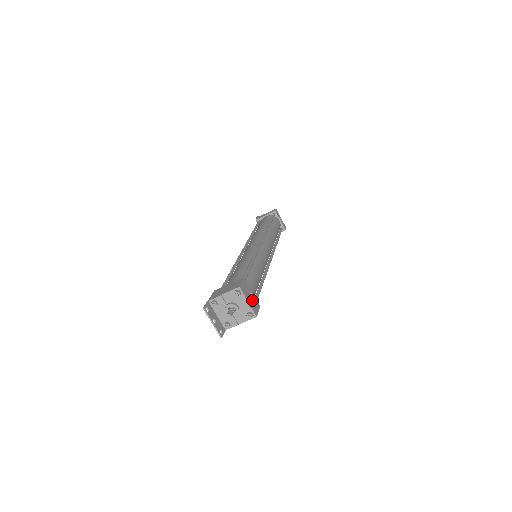
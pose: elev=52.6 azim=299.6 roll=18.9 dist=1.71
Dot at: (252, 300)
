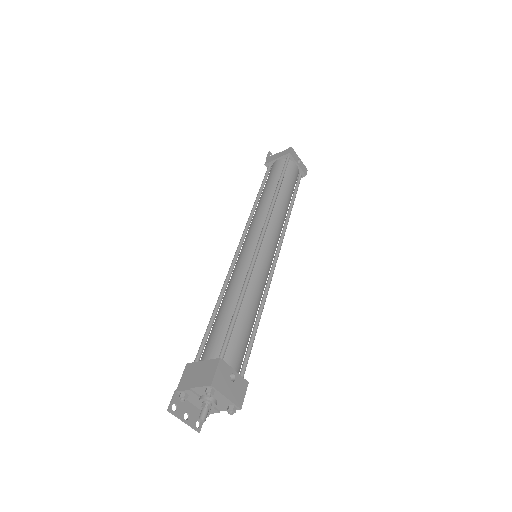
Dot at: (234, 386)
